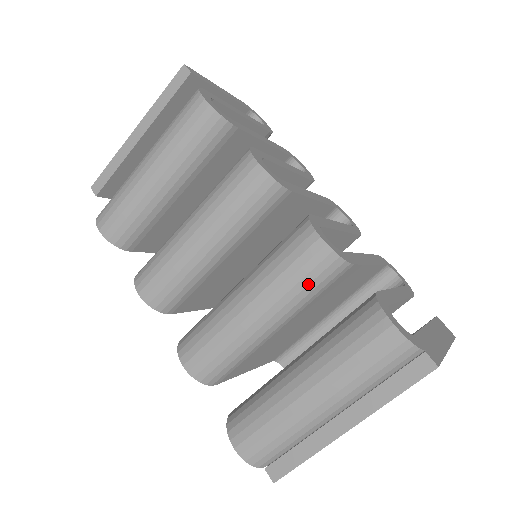
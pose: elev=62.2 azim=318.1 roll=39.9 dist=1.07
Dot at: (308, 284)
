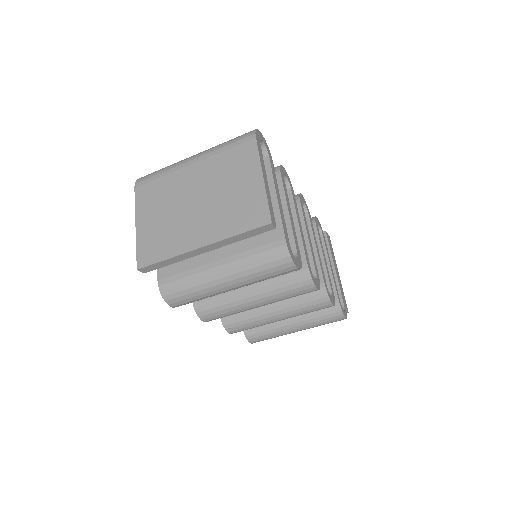
Dot at: occluded
